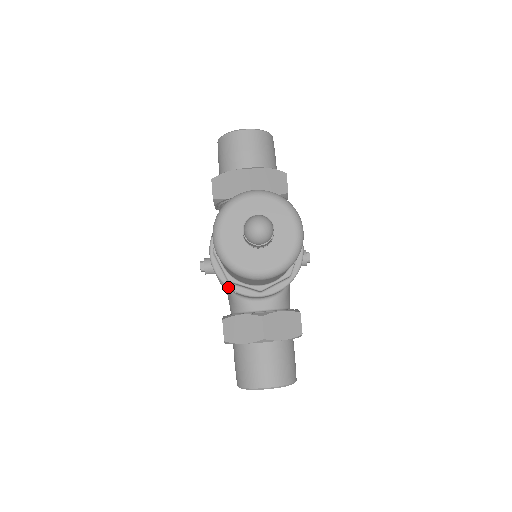
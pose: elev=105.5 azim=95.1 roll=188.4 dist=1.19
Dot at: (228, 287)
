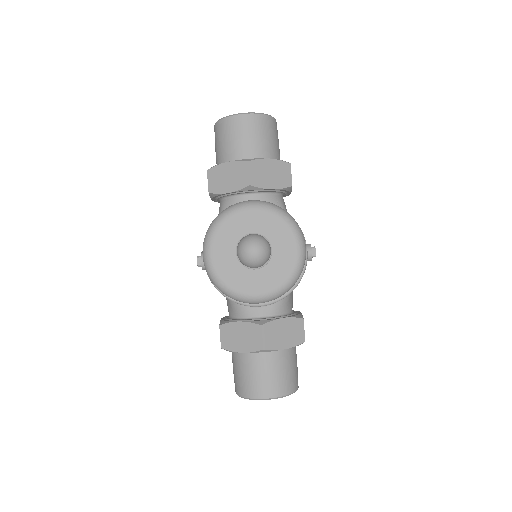
Dot at: (224, 296)
